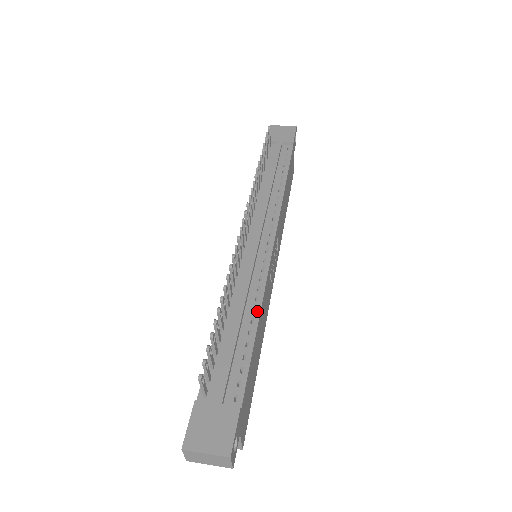
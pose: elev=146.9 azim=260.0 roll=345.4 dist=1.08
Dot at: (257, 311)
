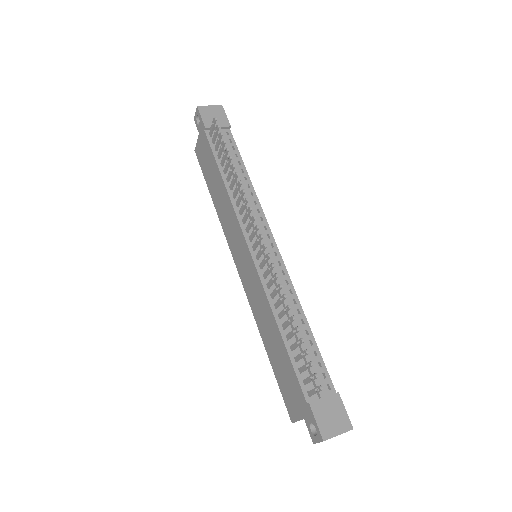
Dot at: (301, 312)
